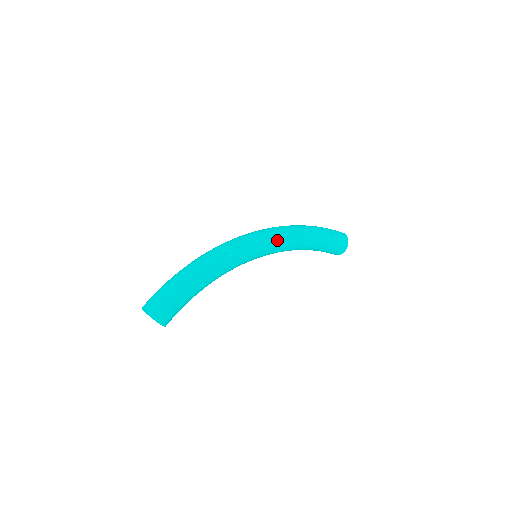
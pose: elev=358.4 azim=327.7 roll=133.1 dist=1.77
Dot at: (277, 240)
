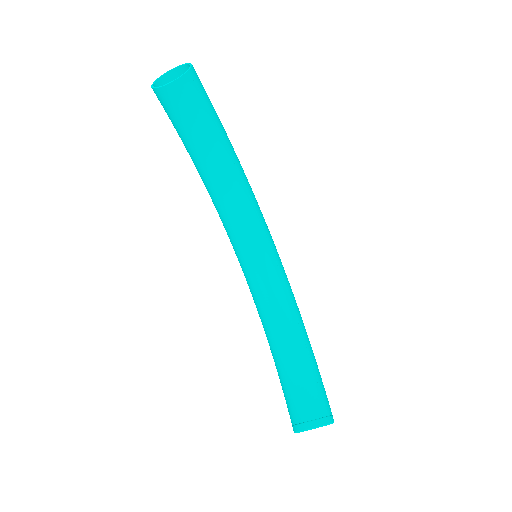
Dot at: (286, 276)
